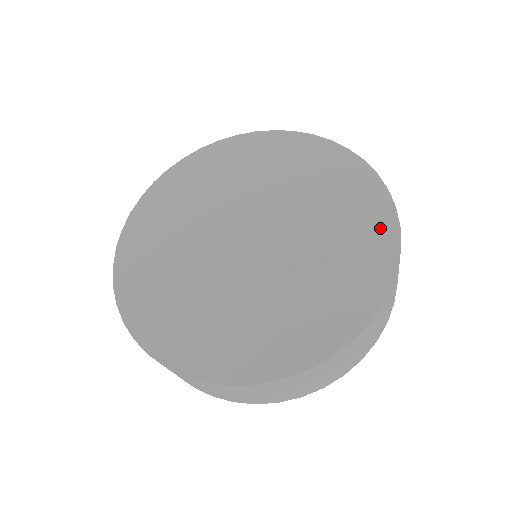
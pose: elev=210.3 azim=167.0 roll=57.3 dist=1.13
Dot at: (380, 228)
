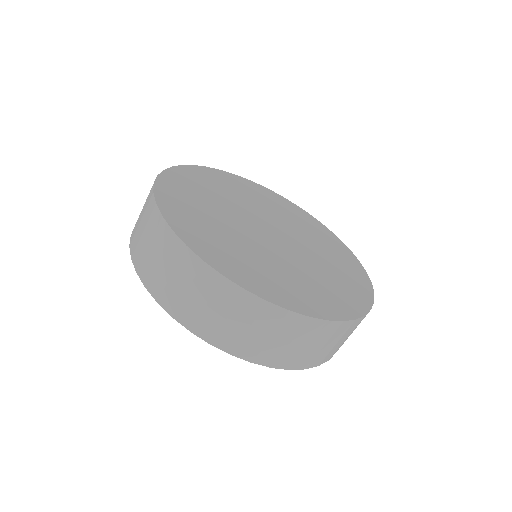
Dot at: (357, 269)
